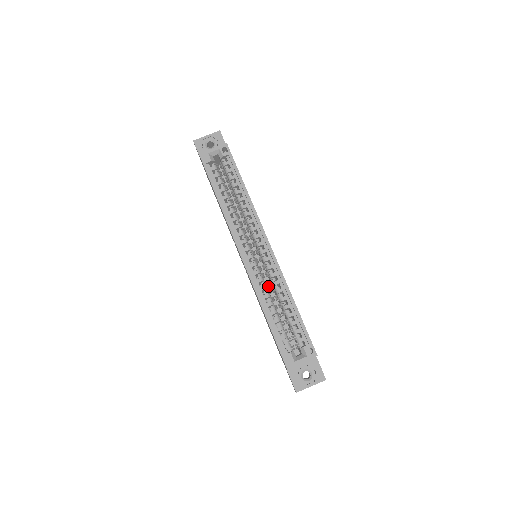
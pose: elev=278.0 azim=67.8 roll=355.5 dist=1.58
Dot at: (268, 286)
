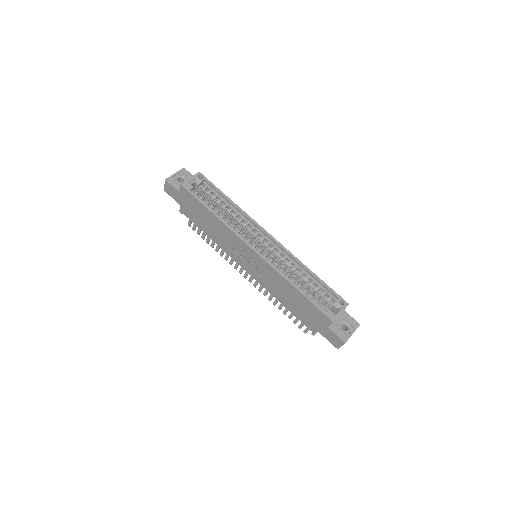
Dot at: occluded
